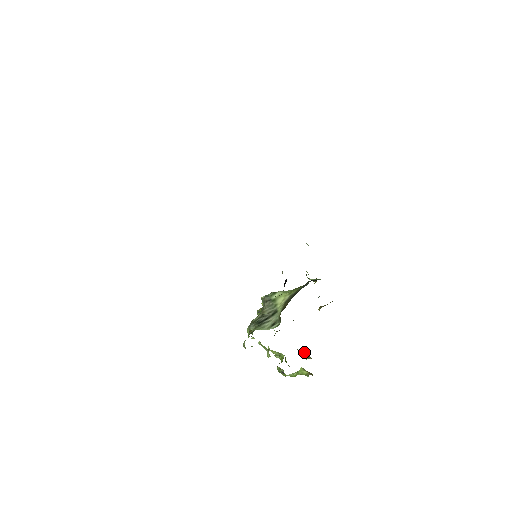
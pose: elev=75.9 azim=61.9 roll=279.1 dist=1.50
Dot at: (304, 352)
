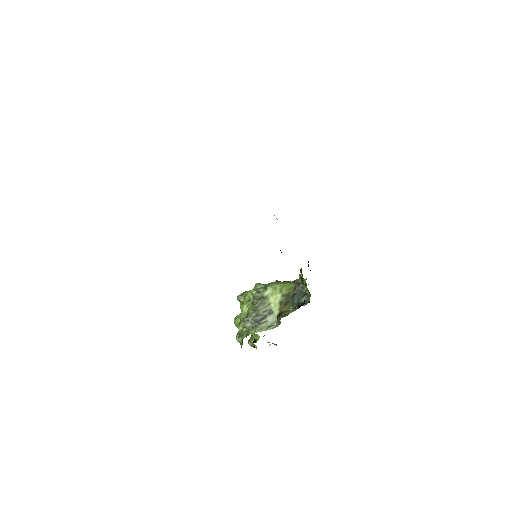
Dot at: occluded
